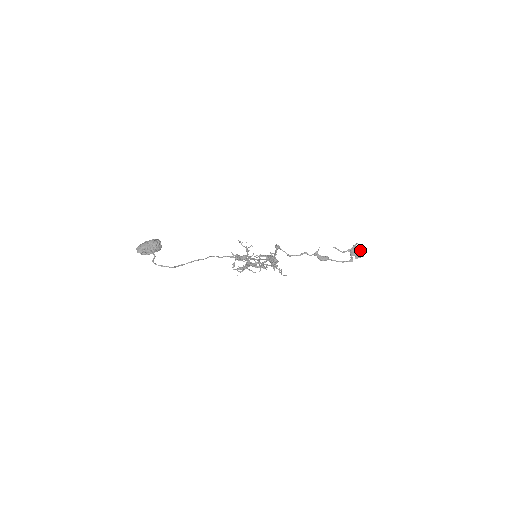
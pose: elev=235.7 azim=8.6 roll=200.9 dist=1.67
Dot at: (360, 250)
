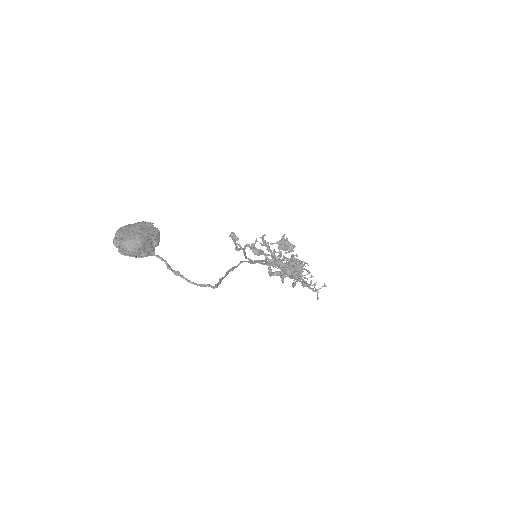
Dot at: (290, 243)
